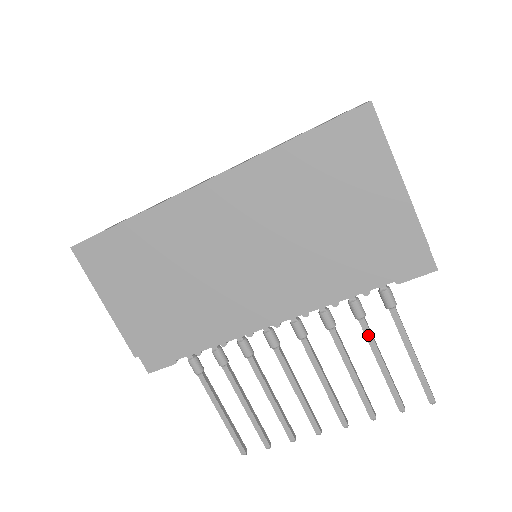
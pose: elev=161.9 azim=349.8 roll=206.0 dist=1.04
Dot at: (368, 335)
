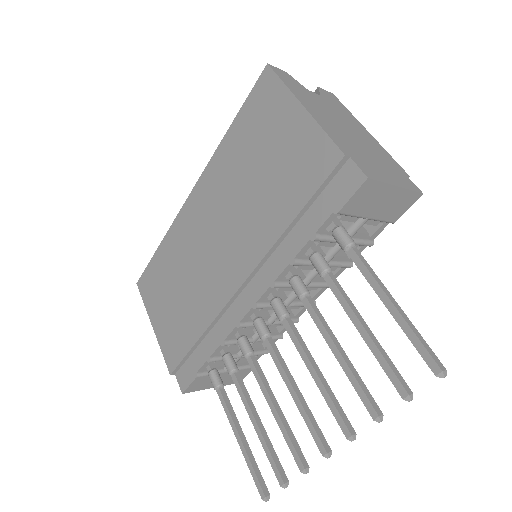
Dot at: (336, 292)
